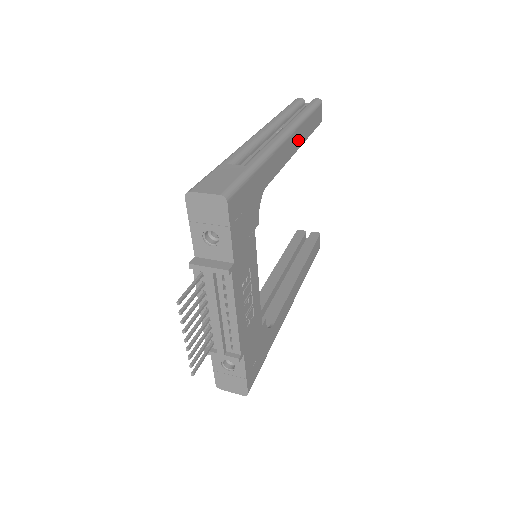
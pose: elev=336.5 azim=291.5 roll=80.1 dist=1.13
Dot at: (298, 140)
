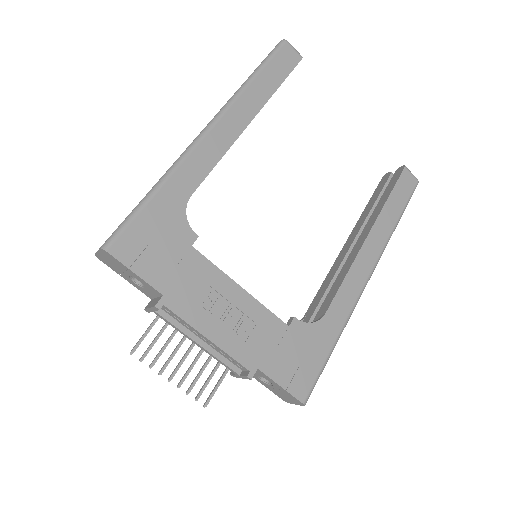
Dot at: (244, 113)
